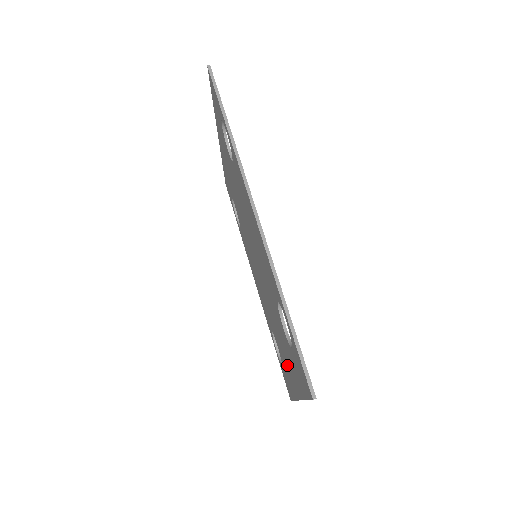
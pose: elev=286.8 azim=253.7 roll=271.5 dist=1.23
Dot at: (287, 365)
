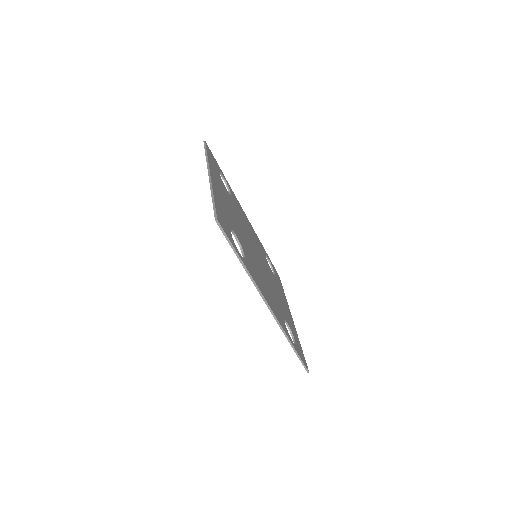
Dot at: occluded
